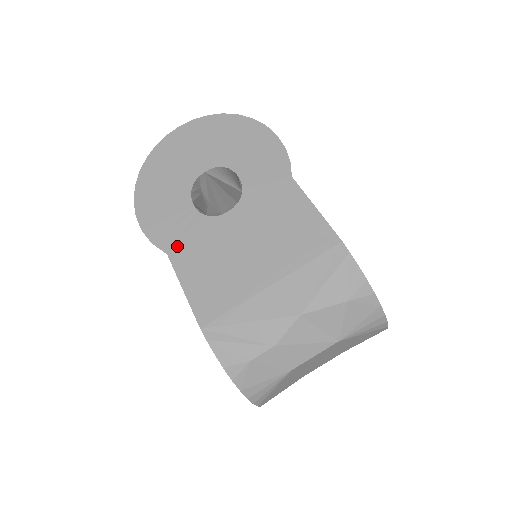
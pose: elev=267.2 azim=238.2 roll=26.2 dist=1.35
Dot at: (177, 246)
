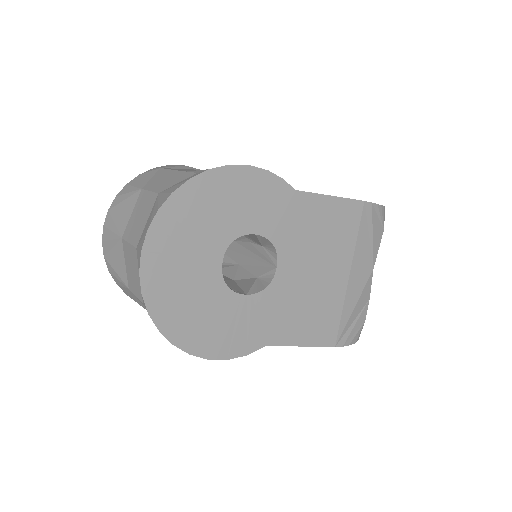
Dot at: (268, 333)
